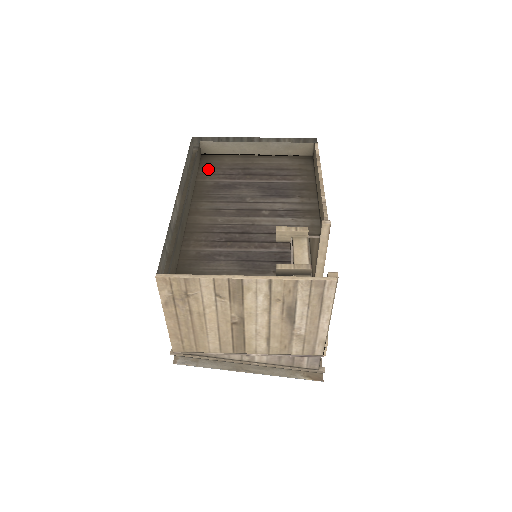
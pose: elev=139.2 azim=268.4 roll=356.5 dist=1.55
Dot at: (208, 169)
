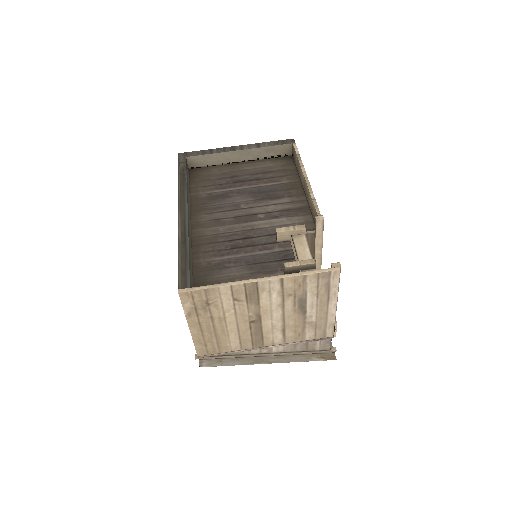
Dot at: (198, 182)
